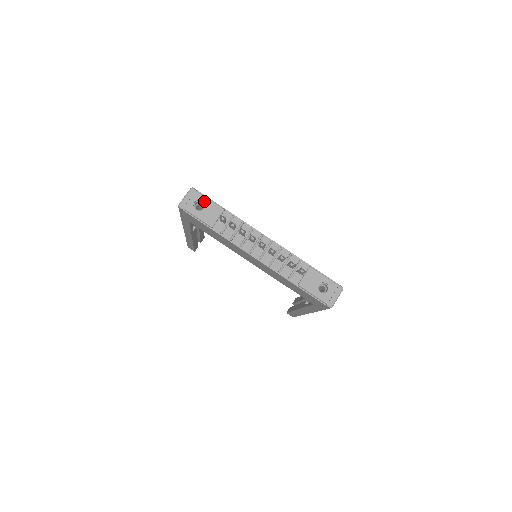
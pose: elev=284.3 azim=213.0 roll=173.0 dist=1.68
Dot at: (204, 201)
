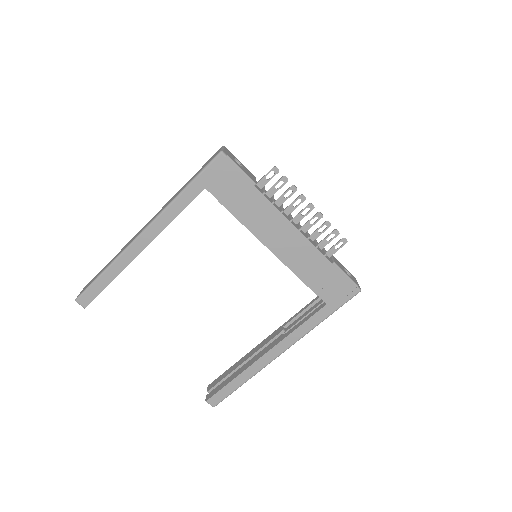
Dot at: (239, 161)
